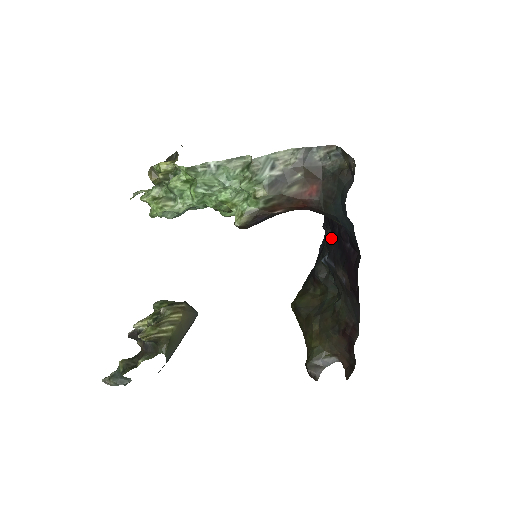
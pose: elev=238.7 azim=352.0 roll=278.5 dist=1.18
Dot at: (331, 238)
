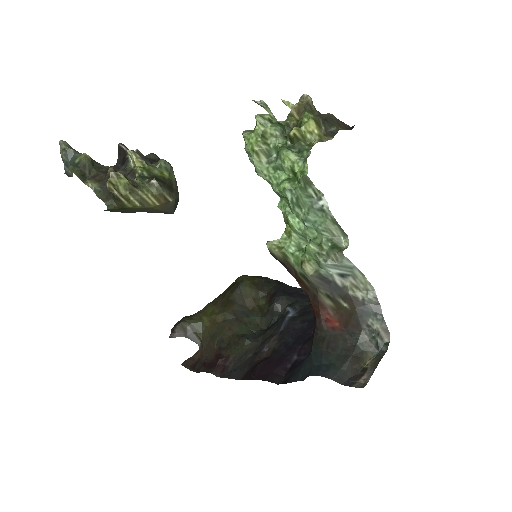
Dot at: (309, 320)
